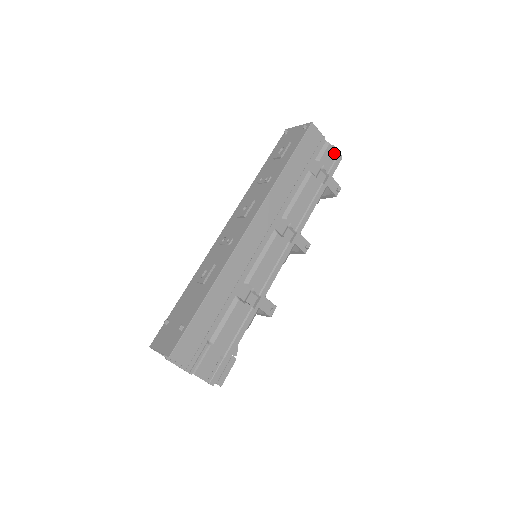
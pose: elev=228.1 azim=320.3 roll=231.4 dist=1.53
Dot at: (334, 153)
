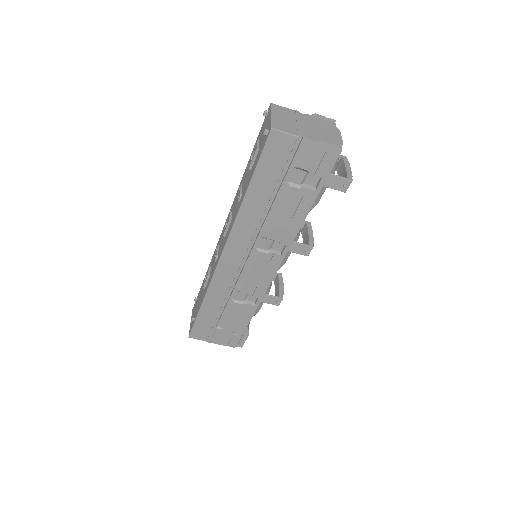
Dot at: (324, 149)
